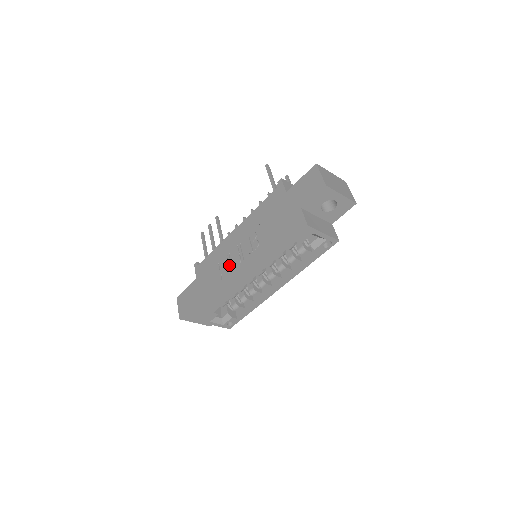
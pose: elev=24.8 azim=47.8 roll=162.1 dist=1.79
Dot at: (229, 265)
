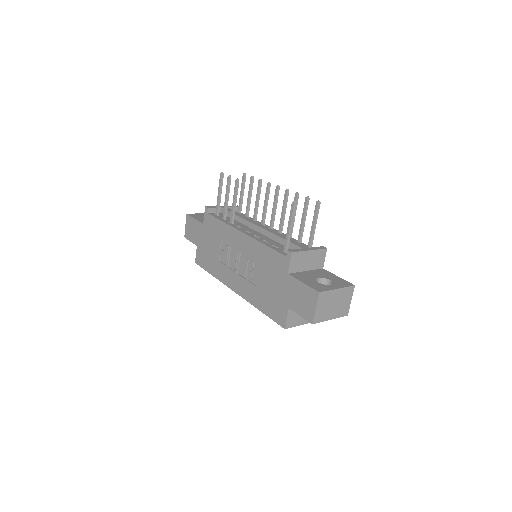
Dot at: (228, 256)
